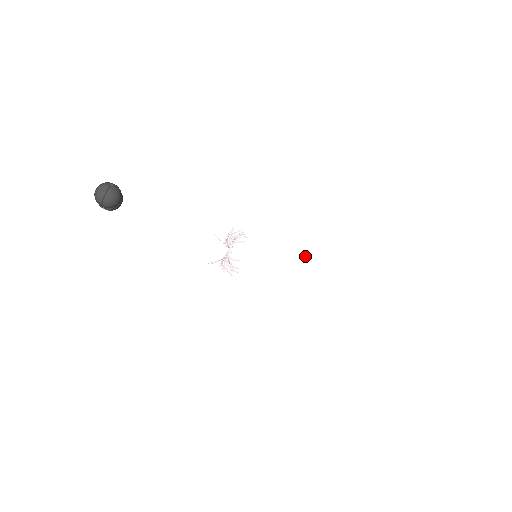
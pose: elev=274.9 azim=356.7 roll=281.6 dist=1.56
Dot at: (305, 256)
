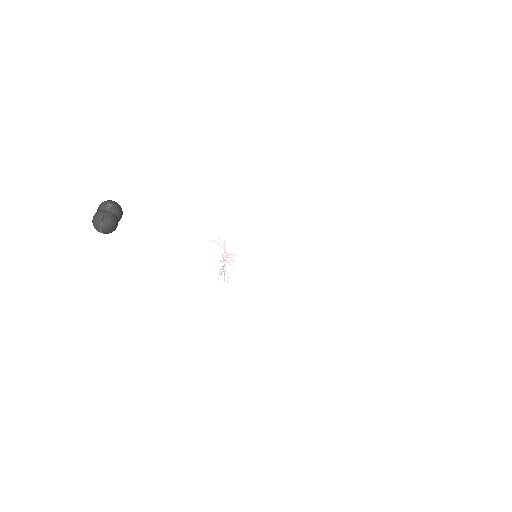
Dot at: (298, 274)
